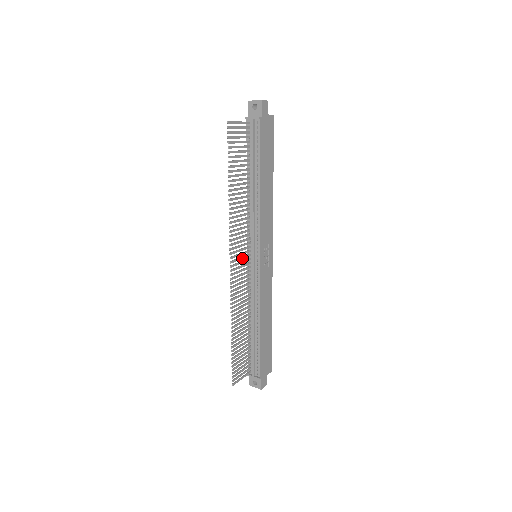
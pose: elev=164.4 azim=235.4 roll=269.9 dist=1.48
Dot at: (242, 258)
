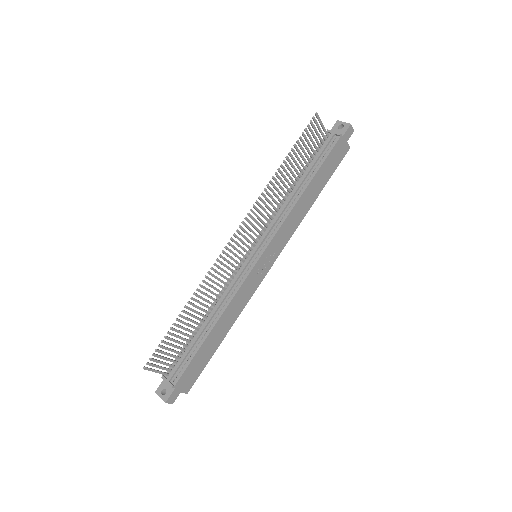
Dot at: (245, 244)
